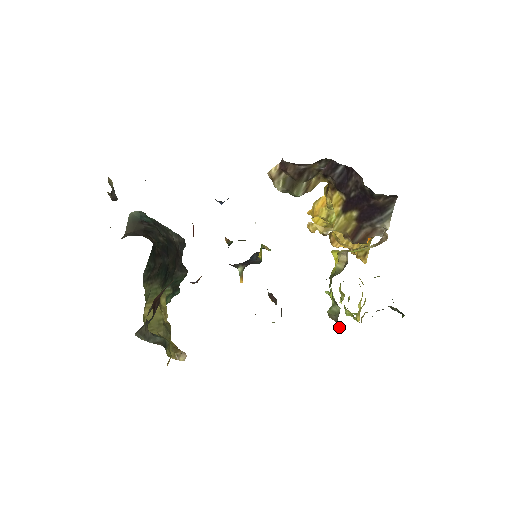
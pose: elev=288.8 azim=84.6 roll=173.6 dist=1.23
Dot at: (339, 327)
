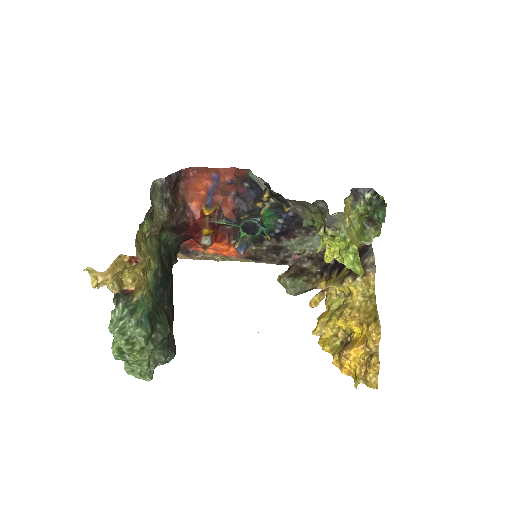
Dot at: (325, 213)
